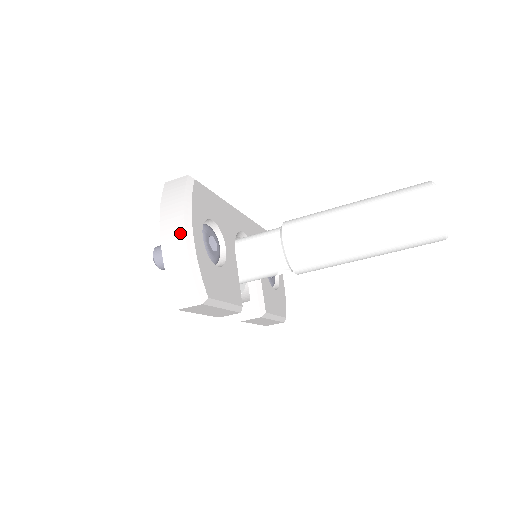
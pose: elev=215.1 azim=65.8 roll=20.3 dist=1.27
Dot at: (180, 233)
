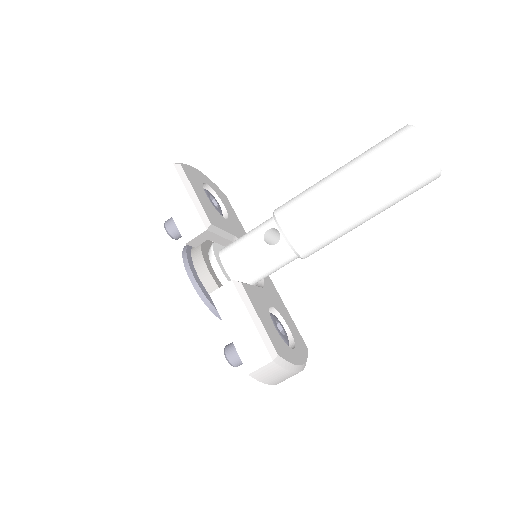
Dot at: occluded
